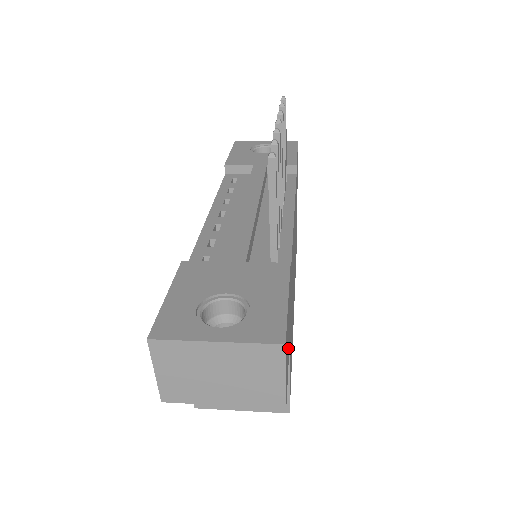
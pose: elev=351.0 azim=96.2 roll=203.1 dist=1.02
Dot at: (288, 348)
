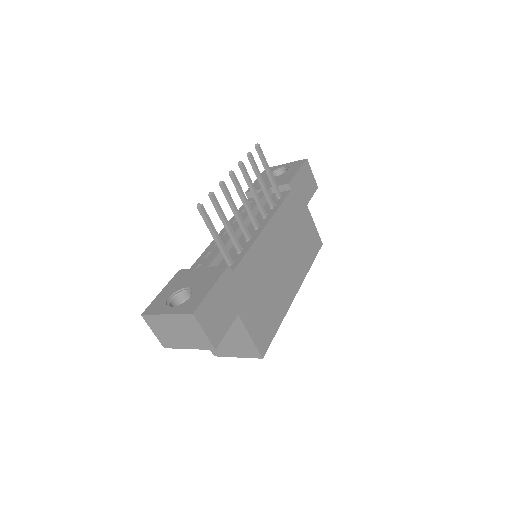
Dot at: (226, 316)
